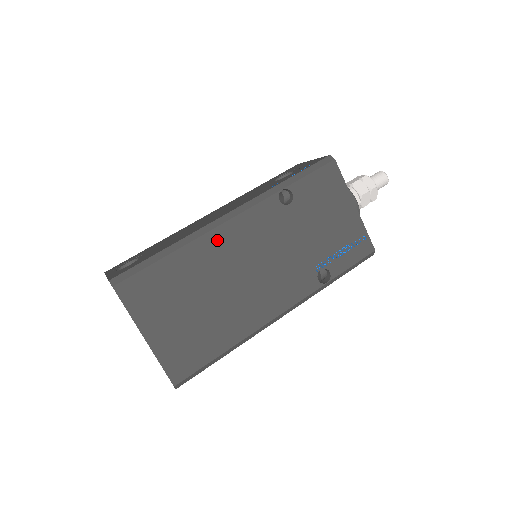
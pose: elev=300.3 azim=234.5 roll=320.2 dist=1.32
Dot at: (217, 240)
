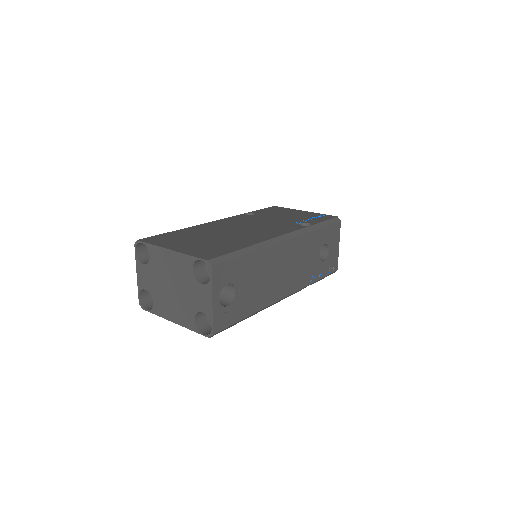
Dot at: (209, 225)
